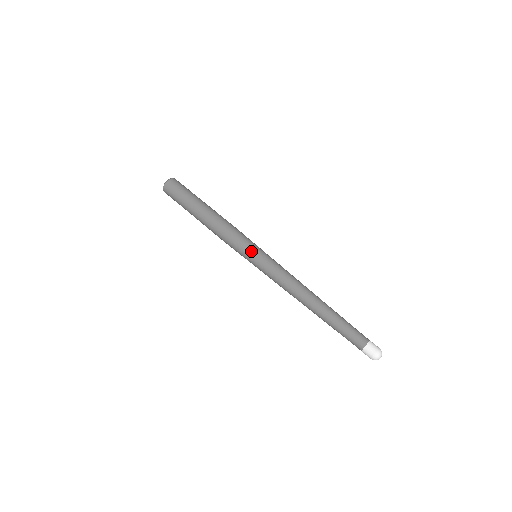
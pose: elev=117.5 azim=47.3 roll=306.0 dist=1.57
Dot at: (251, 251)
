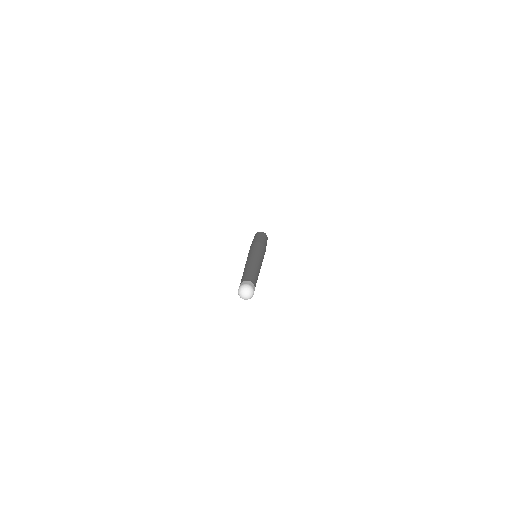
Dot at: occluded
